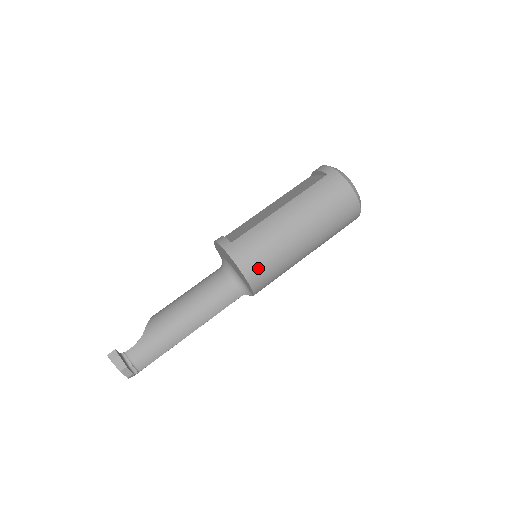
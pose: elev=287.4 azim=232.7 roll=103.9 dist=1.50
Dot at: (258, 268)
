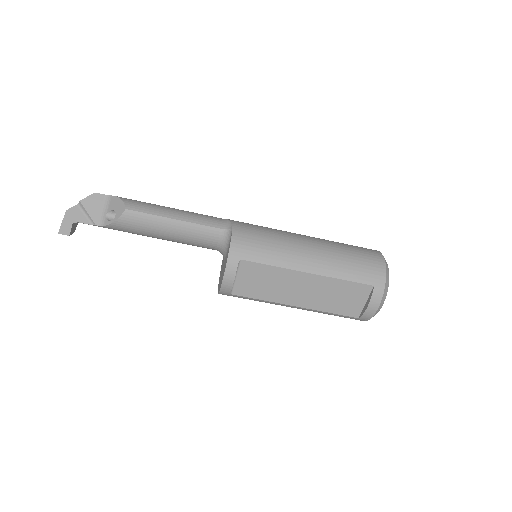
Dot at: occluded
